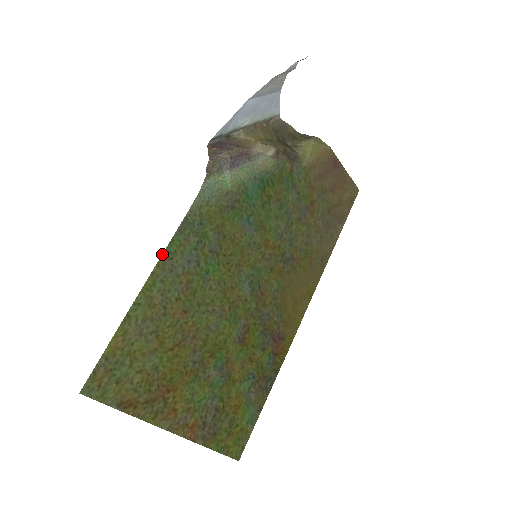
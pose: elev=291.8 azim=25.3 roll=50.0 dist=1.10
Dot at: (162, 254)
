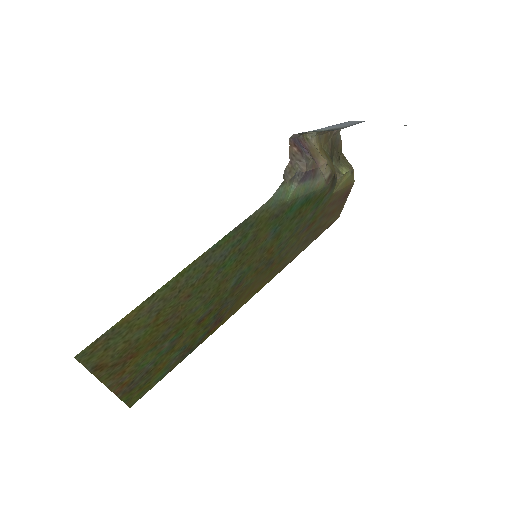
Dot at: (212, 246)
